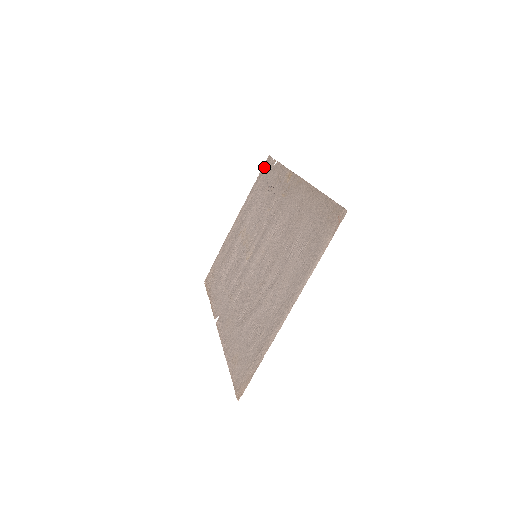
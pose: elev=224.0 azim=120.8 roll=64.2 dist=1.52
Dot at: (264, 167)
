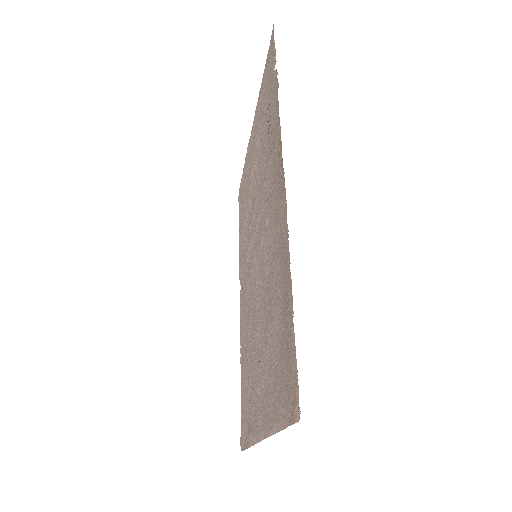
Dot at: (269, 49)
